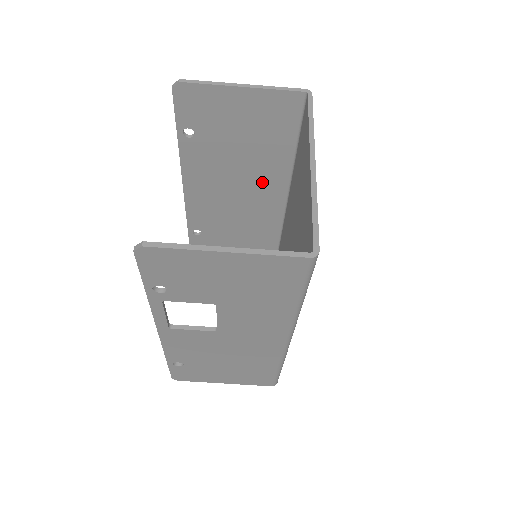
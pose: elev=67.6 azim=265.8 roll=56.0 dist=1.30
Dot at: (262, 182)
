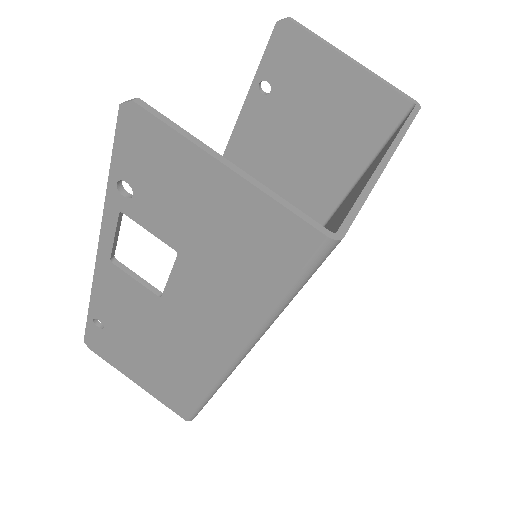
Dot at: (308, 191)
